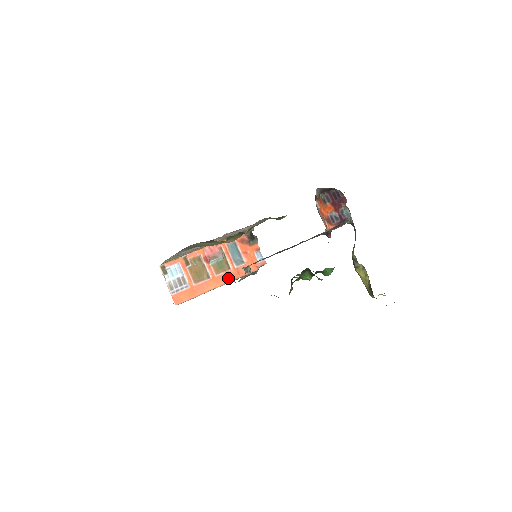
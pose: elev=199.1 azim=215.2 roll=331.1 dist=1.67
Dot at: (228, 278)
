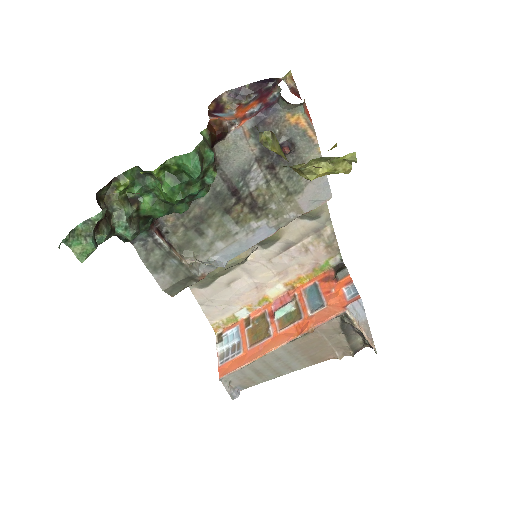
Dot at: (296, 332)
